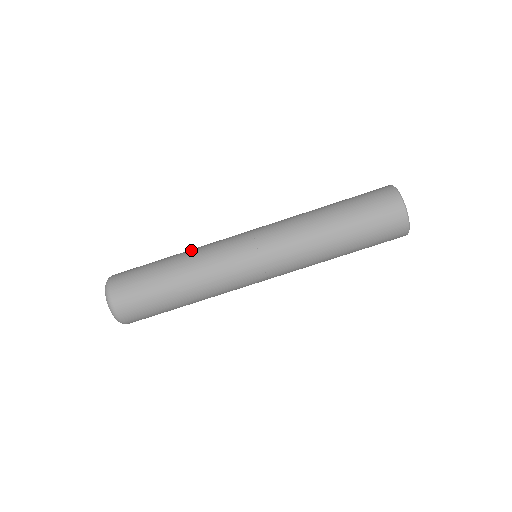
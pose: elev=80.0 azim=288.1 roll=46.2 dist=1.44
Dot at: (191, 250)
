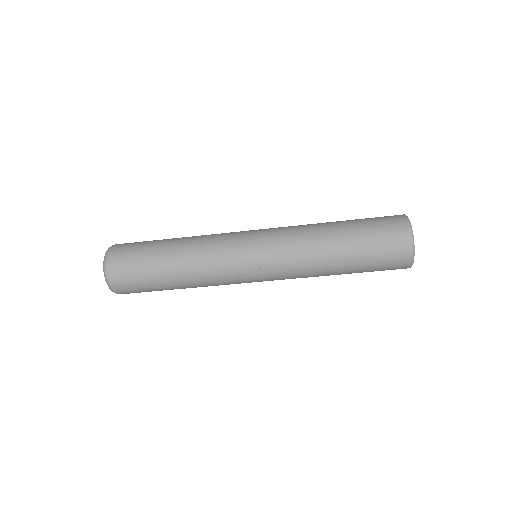
Dot at: (192, 260)
